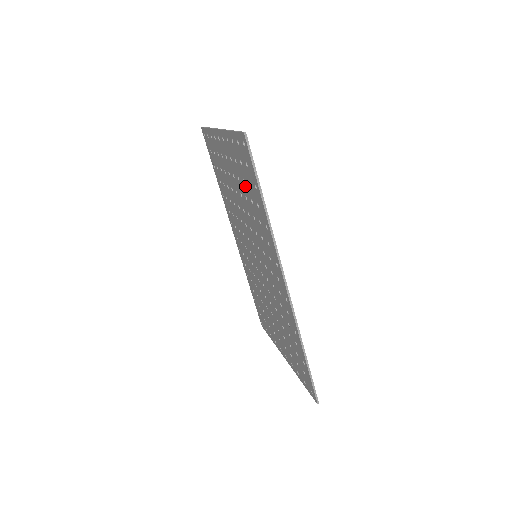
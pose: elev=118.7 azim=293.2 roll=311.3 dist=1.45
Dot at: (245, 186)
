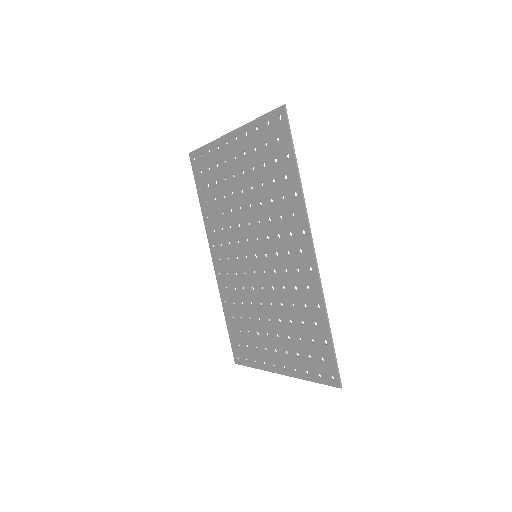
Dot at: (265, 169)
